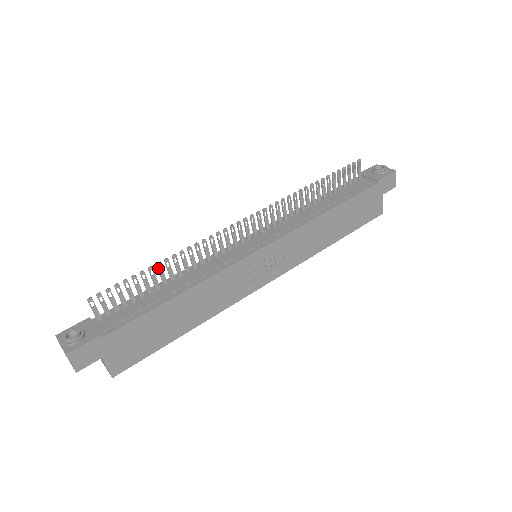
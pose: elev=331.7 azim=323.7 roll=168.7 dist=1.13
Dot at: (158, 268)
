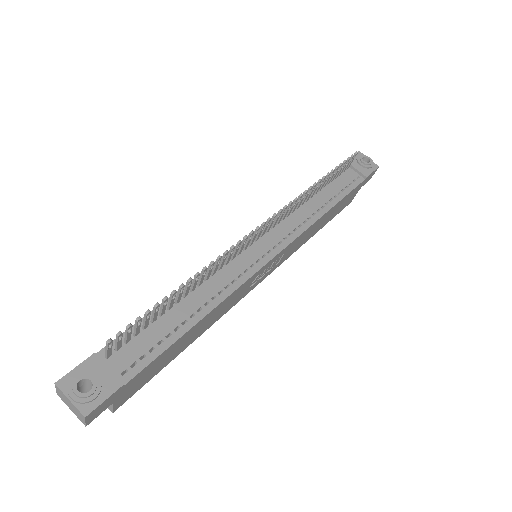
Dot at: (180, 290)
